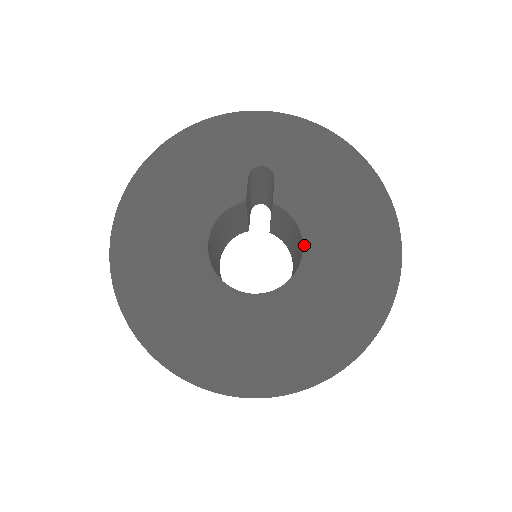
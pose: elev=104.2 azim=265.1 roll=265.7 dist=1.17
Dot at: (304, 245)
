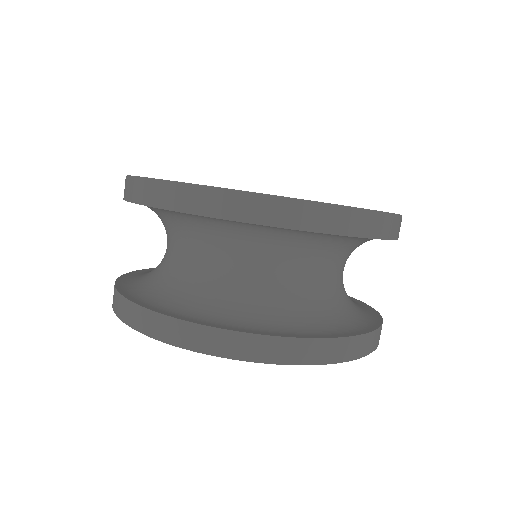
Dot at: occluded
